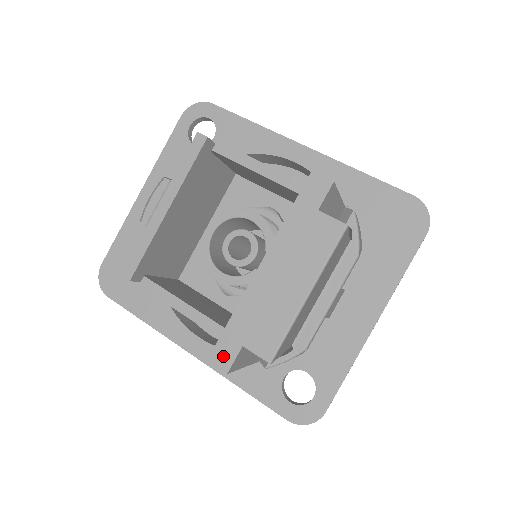
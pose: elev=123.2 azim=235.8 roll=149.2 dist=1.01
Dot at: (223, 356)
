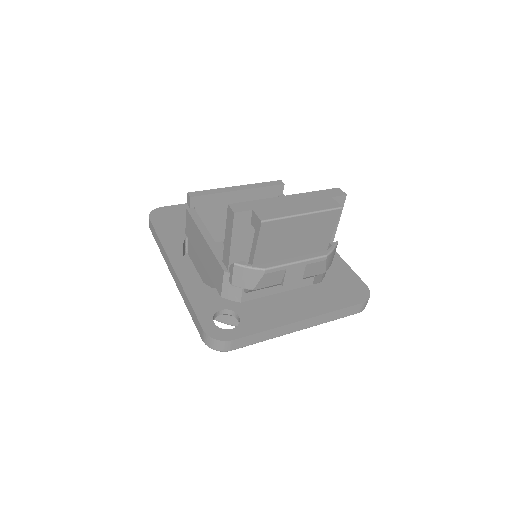
Dot at: (238, 207)
